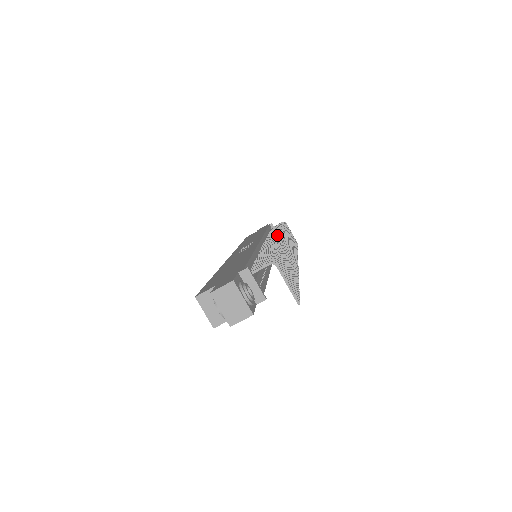
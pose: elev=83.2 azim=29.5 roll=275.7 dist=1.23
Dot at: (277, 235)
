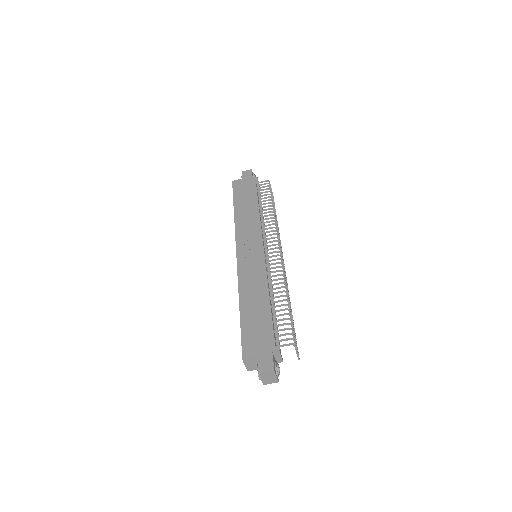
Dot at: (275, 244)
